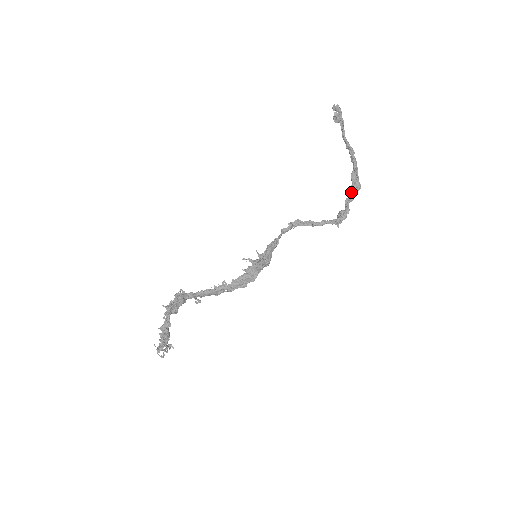
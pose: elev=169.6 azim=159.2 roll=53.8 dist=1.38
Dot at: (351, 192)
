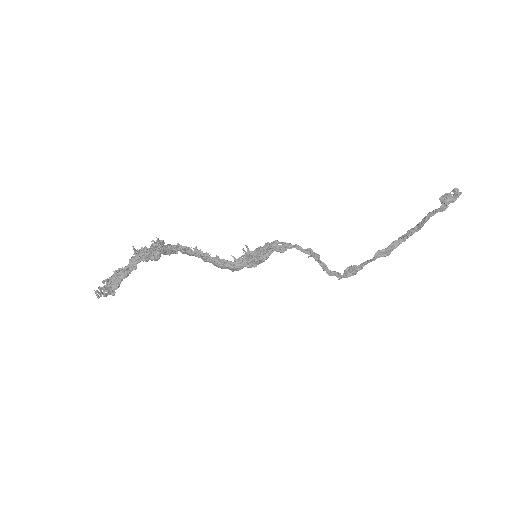
Dot at: (377, 256)
